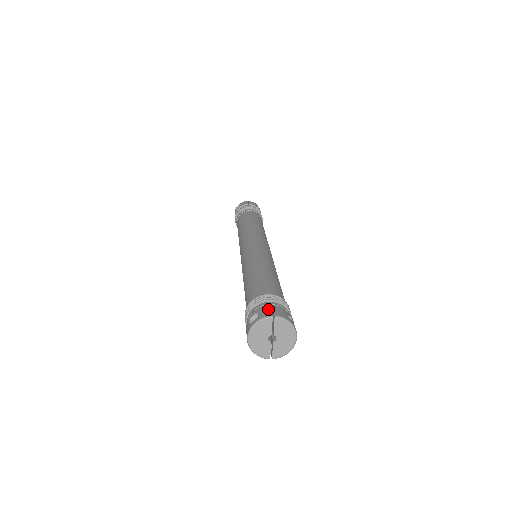
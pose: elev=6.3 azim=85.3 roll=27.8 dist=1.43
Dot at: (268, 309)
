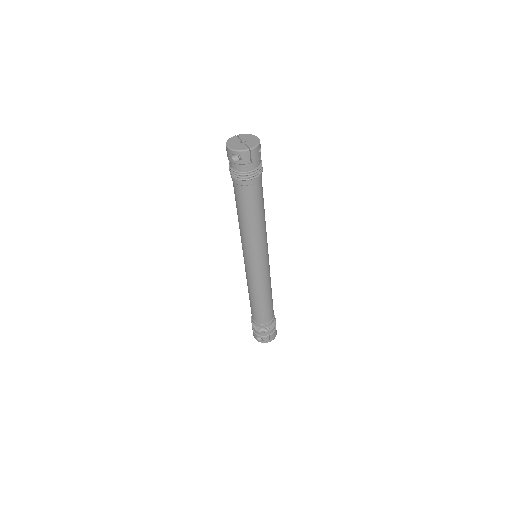
Dot at: (268, 339)
